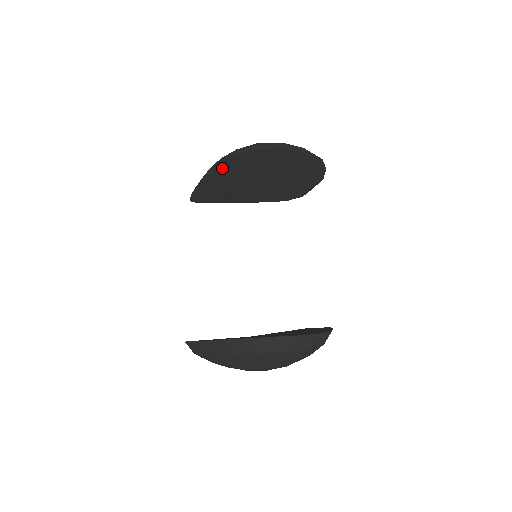
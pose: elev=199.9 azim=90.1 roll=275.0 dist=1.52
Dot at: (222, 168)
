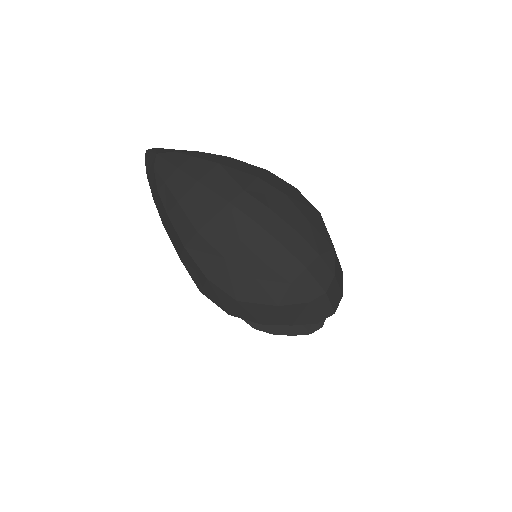
Dot at: occluded
